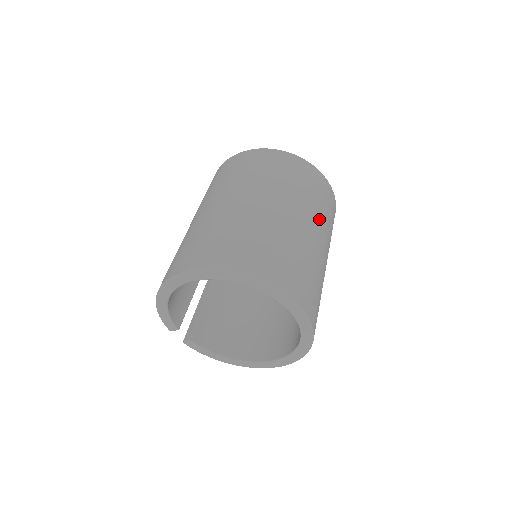
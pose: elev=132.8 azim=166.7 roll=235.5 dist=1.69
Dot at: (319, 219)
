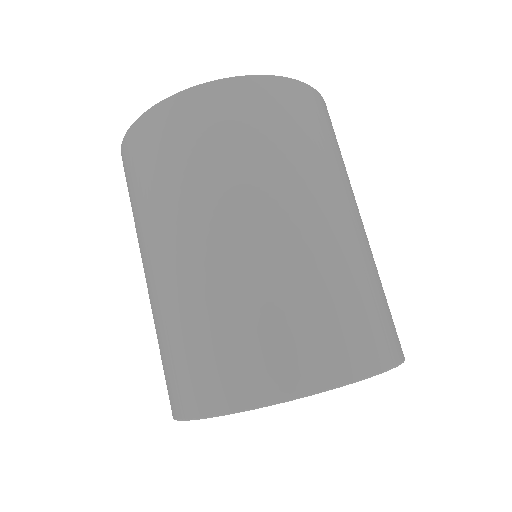
Dot at: (267, 180)
